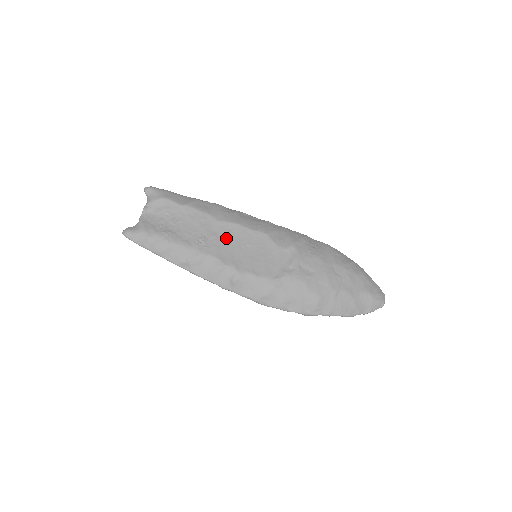
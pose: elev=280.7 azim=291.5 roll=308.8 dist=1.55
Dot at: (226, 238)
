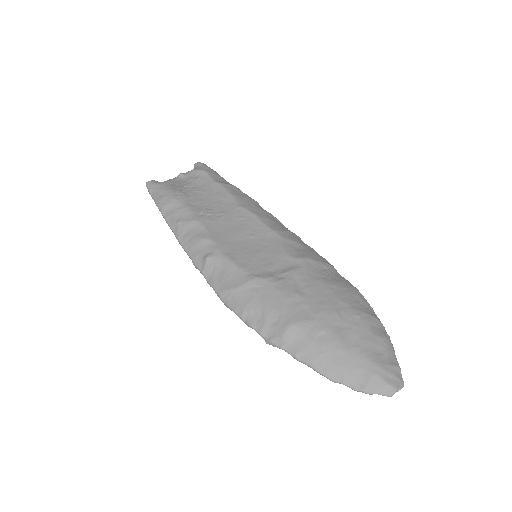
Dot at: (233, 221)
